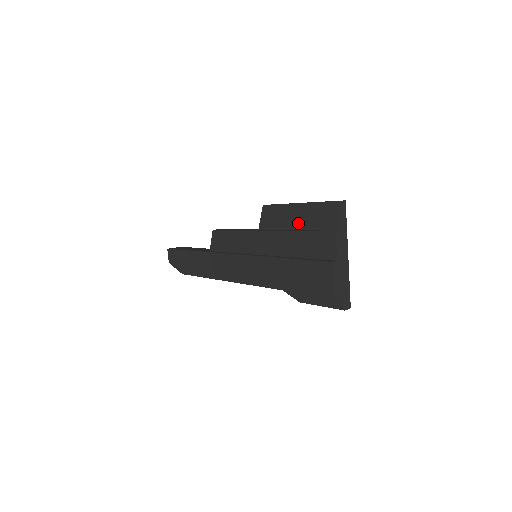
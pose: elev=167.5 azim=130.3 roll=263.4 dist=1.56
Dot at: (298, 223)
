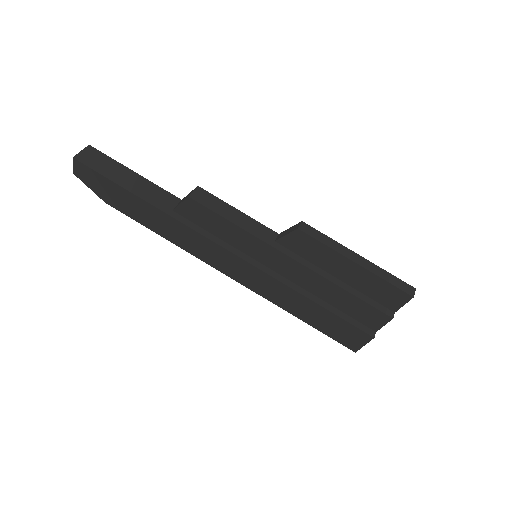
Dot at: (343, 276)
